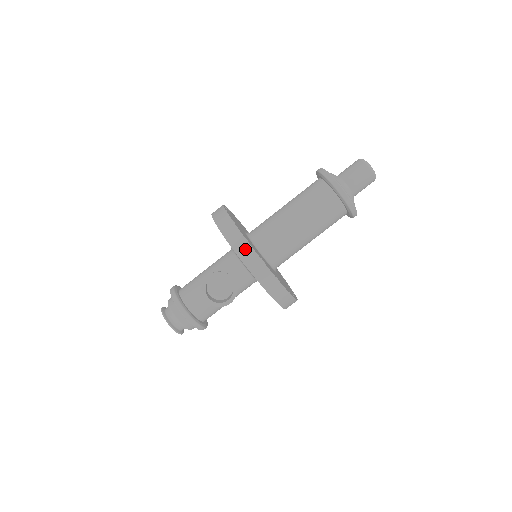
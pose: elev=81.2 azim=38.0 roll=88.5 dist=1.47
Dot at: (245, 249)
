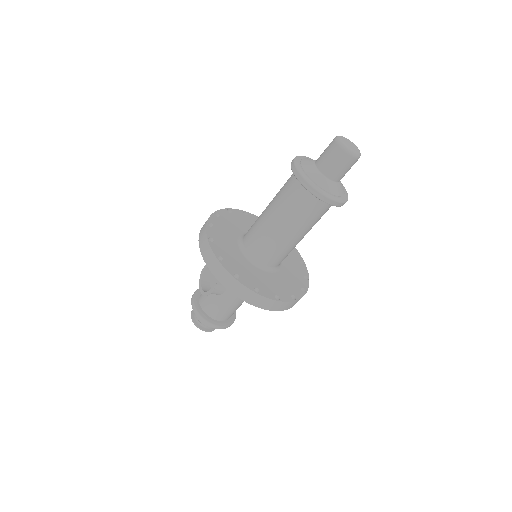
Dot at: (203, 230)
